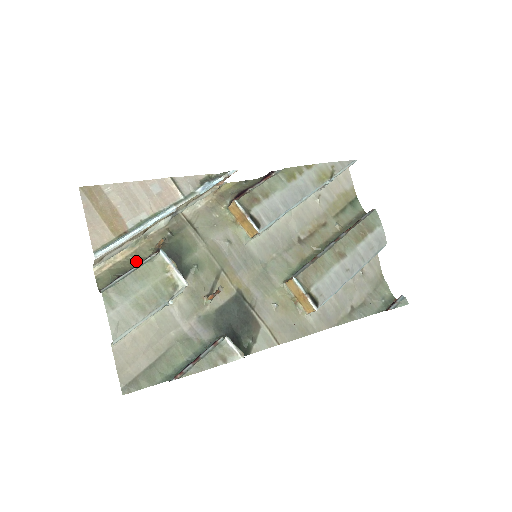
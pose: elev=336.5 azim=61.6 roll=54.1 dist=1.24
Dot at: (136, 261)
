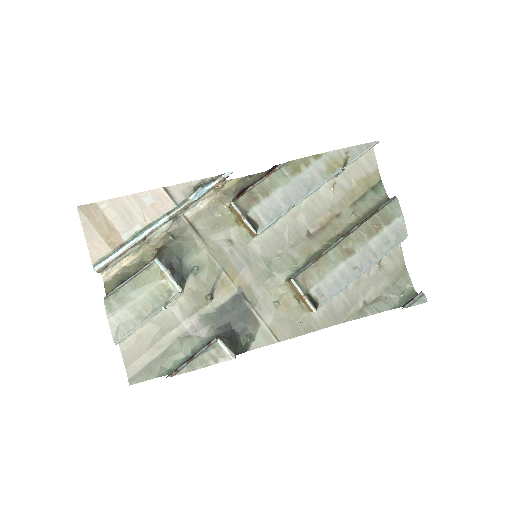
Dot at: (140, 266)
